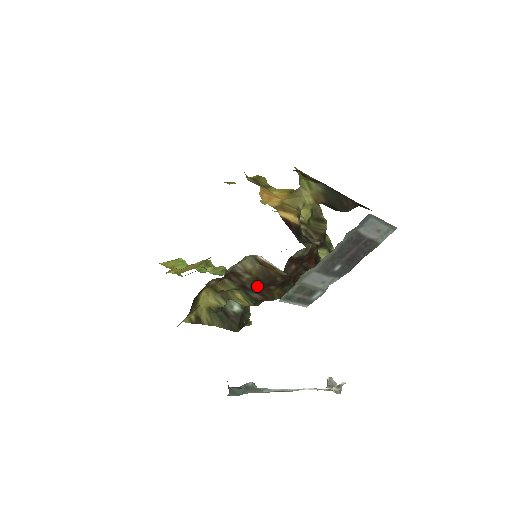
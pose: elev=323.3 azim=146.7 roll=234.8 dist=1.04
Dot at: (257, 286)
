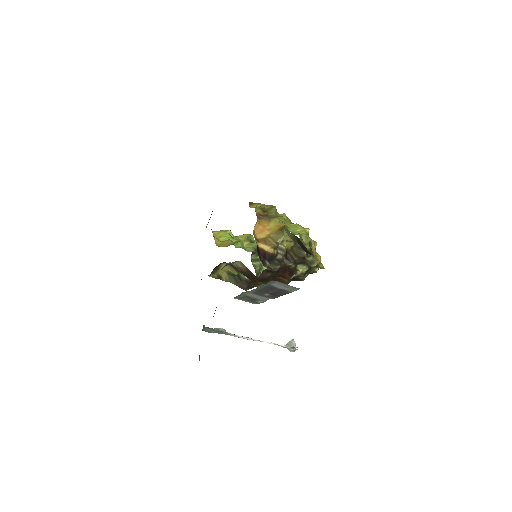
Dot at: (247, 276)
